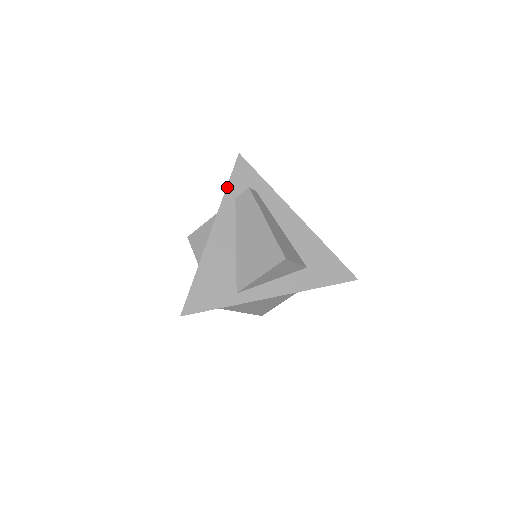
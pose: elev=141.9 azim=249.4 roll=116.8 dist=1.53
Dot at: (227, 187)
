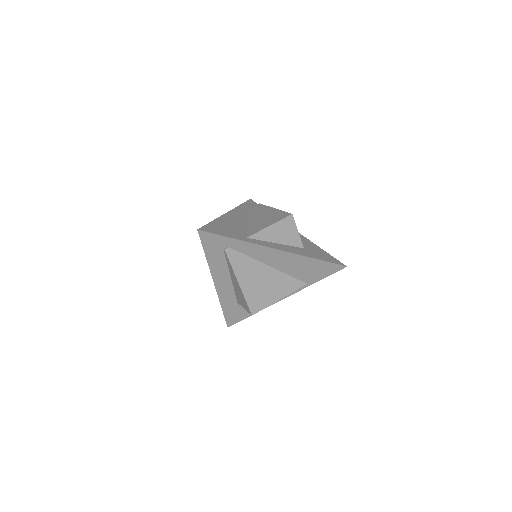
Dot at: (241, 204)
